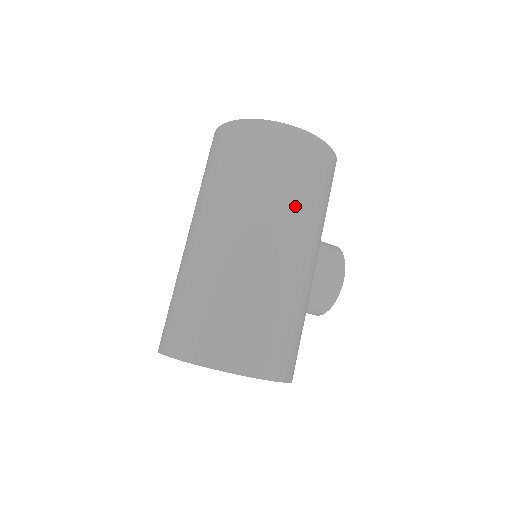
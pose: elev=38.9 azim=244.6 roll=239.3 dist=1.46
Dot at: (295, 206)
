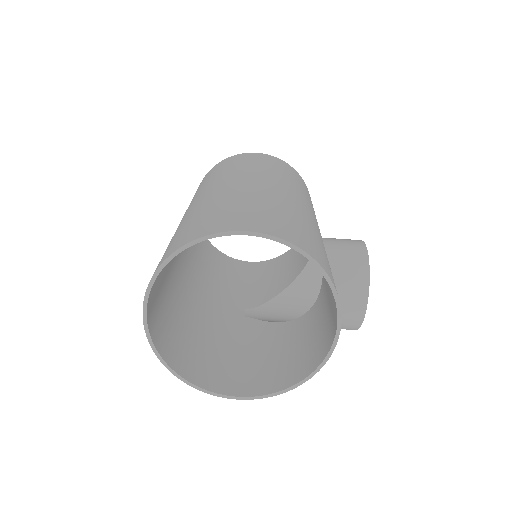
Dot at: (263, 170)
